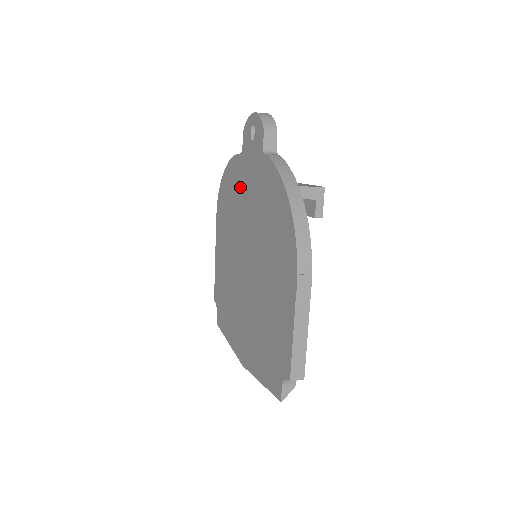
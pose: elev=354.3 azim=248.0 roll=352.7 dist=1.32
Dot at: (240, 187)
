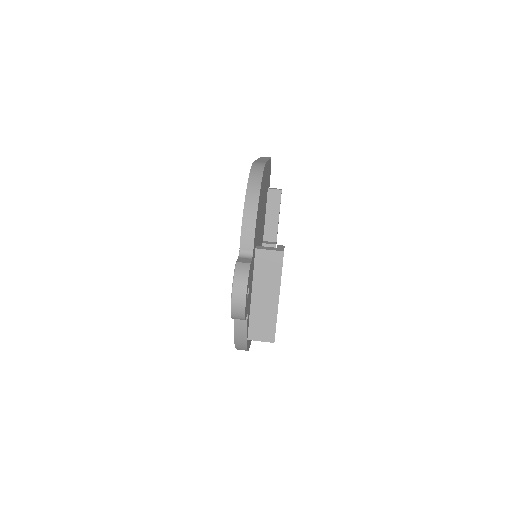
Dot at: occluded
